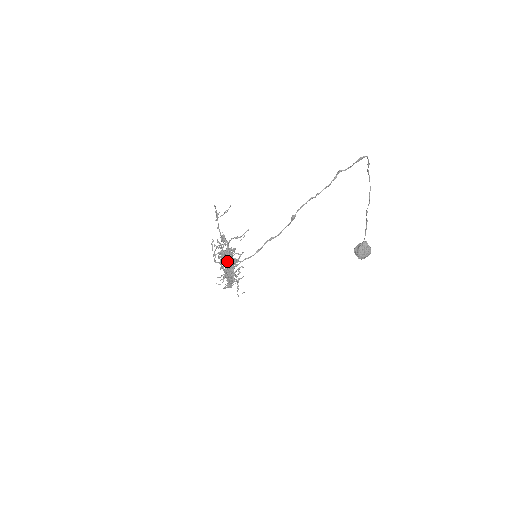
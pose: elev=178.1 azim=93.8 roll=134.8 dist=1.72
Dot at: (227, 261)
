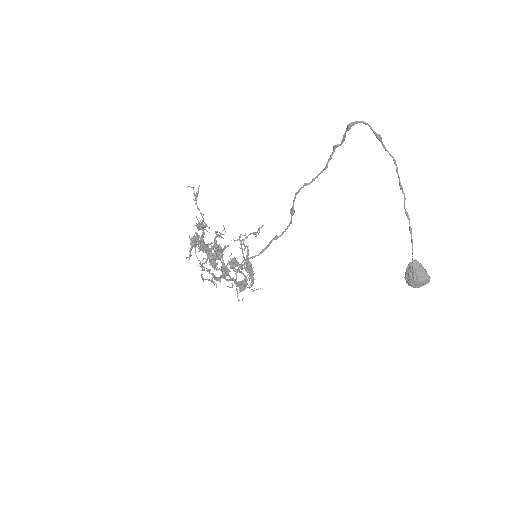
Dot at: (209, 254)
